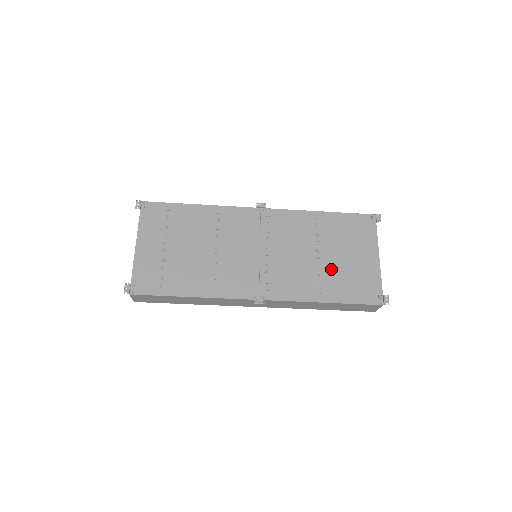
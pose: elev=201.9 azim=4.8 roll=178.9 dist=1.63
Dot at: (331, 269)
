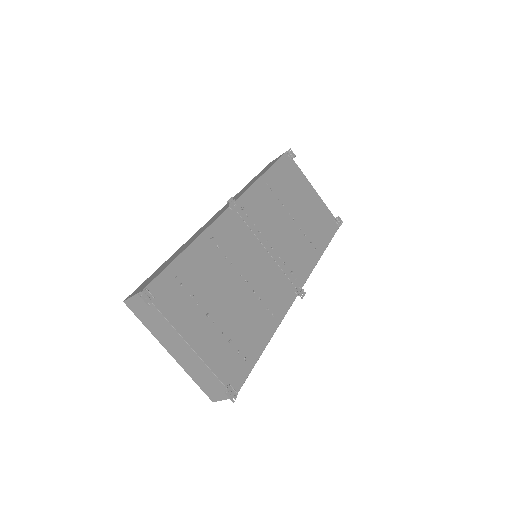
Dot at: (305, 223)
